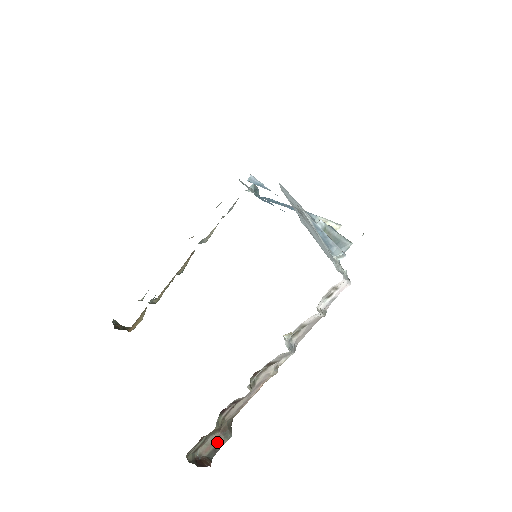
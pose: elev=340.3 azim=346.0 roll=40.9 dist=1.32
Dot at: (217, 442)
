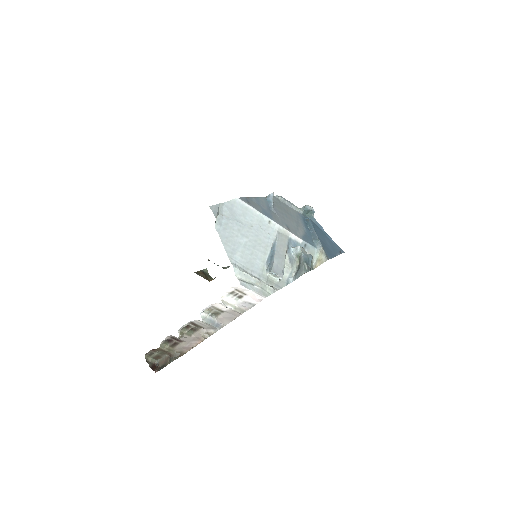
Dot at: (166, 361)
